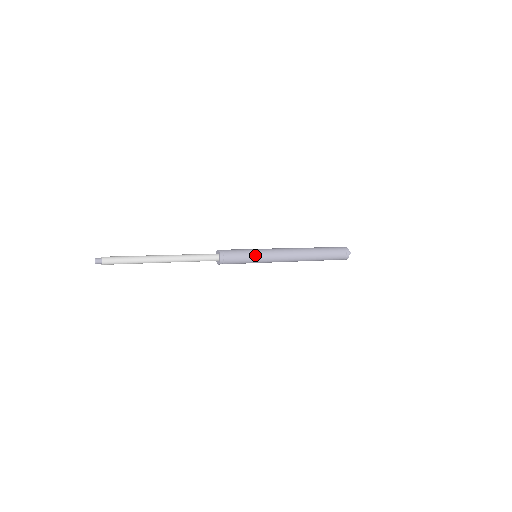
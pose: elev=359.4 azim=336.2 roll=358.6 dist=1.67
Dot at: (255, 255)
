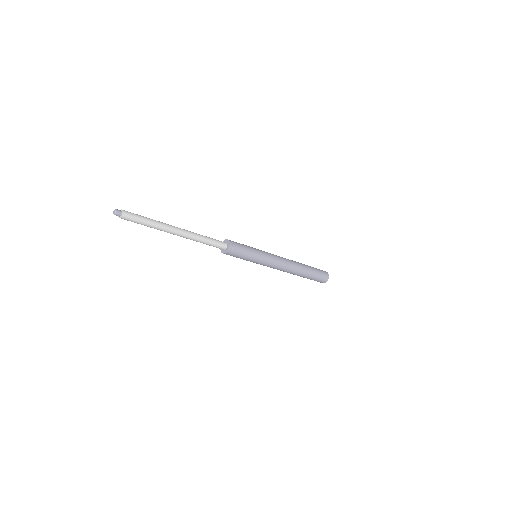
Dot at: (258, 252)
